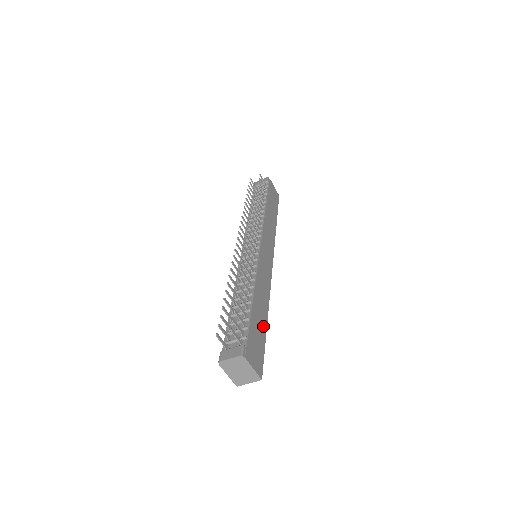
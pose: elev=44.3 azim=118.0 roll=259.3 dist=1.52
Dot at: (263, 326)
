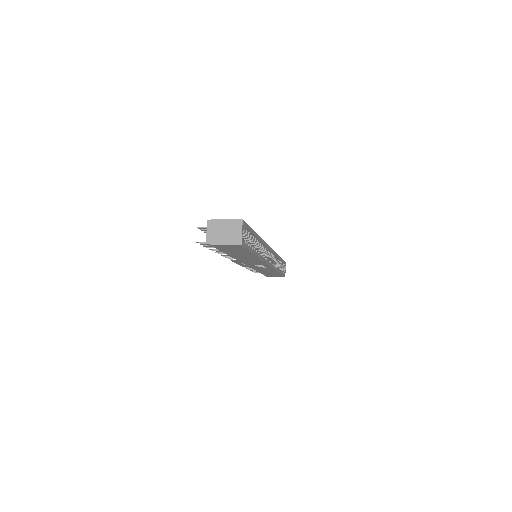
Dot at: occluded
